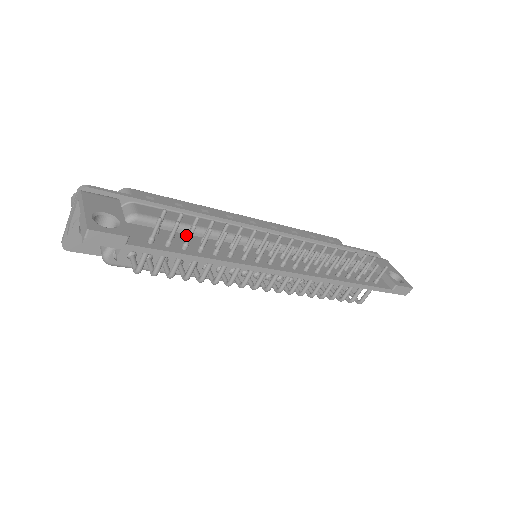
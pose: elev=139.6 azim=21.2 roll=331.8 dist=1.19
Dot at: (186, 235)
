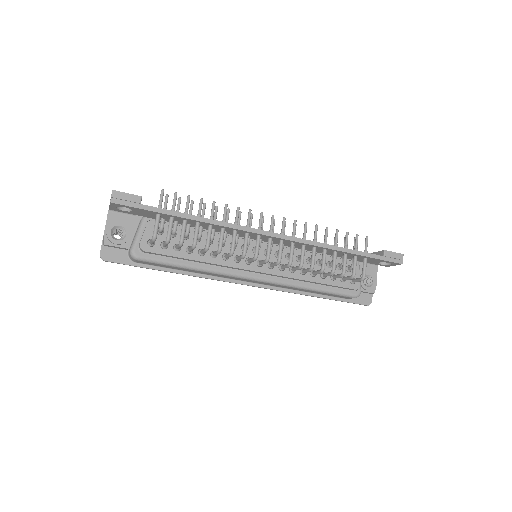
Dot at: occluded
